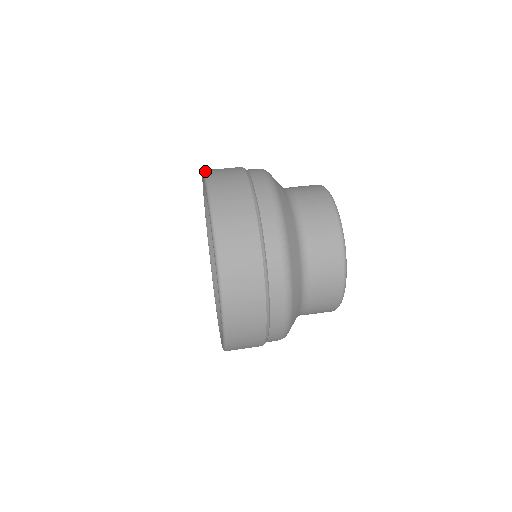
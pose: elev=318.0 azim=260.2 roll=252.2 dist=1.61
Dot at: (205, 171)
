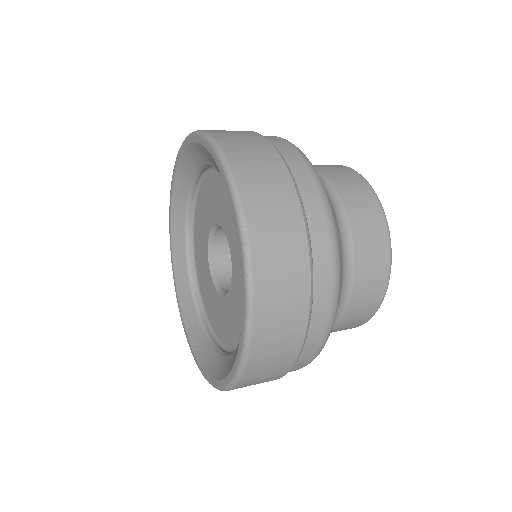
Dot at: occluded
